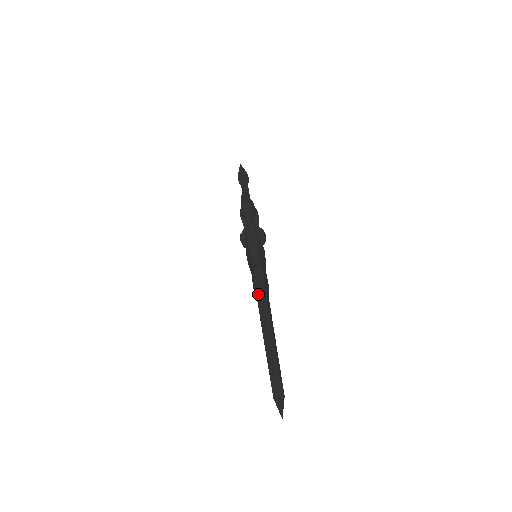
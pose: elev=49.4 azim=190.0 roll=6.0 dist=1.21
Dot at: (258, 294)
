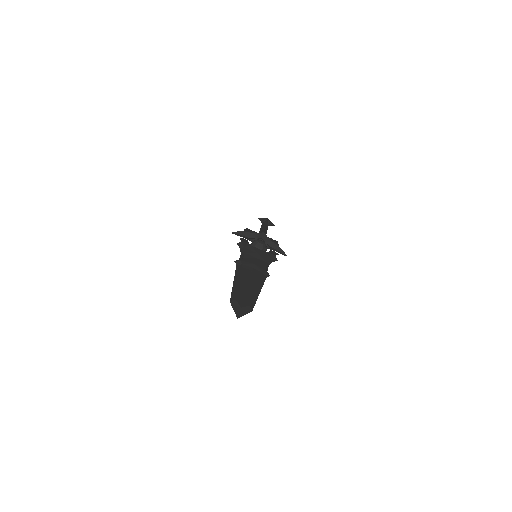
Dot at: occluded
